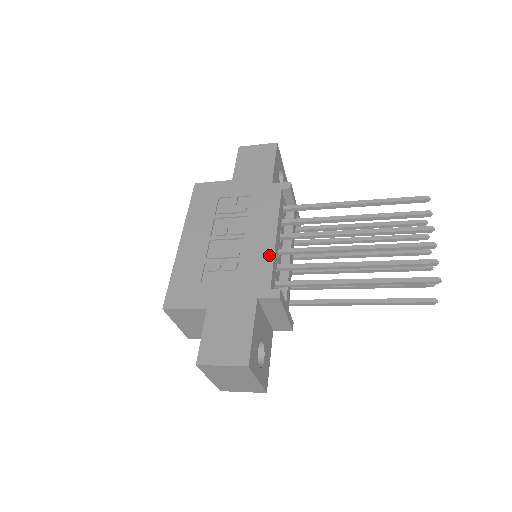
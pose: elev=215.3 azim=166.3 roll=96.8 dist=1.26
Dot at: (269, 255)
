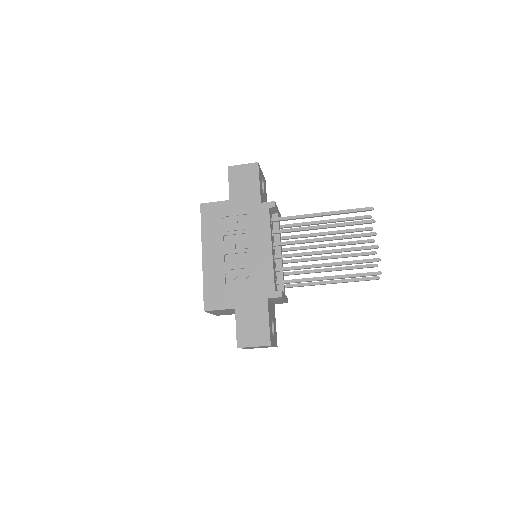
Dot at: (270, 265)
